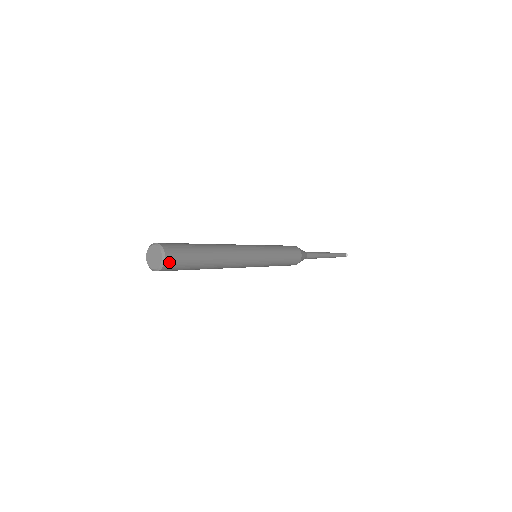
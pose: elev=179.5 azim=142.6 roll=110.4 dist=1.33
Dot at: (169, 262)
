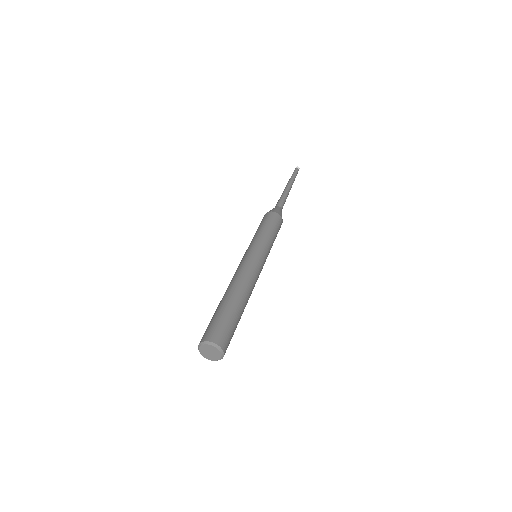
Dot at: (222, 343)
